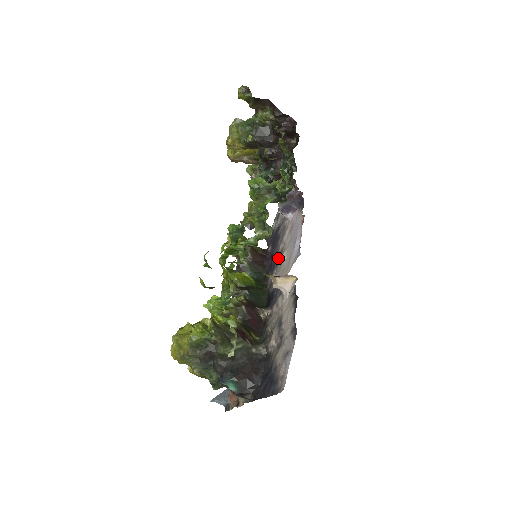
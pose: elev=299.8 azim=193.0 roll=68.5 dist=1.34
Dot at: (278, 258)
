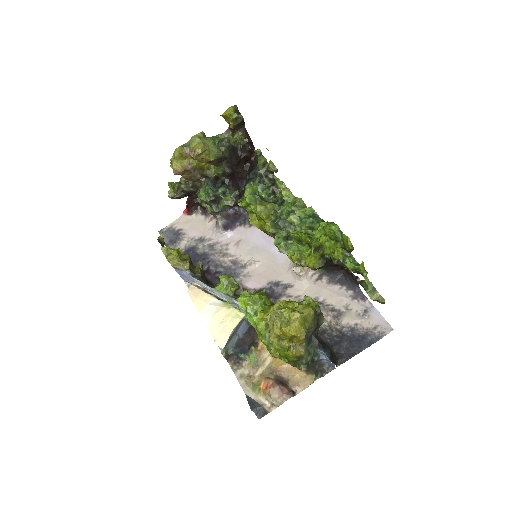
Dot at: (232, 269)
